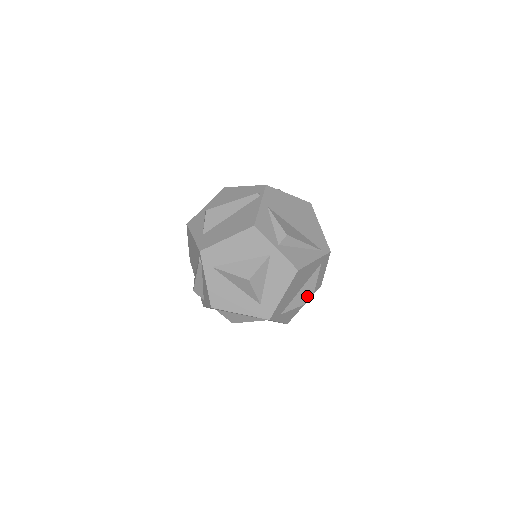
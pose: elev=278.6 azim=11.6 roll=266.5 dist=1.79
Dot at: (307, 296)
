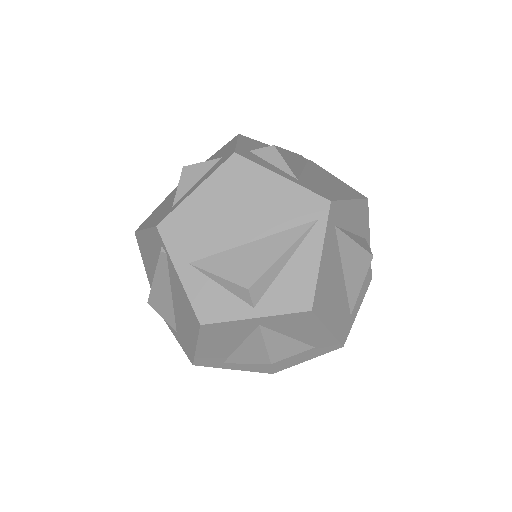
Dot at: (361, 263)
